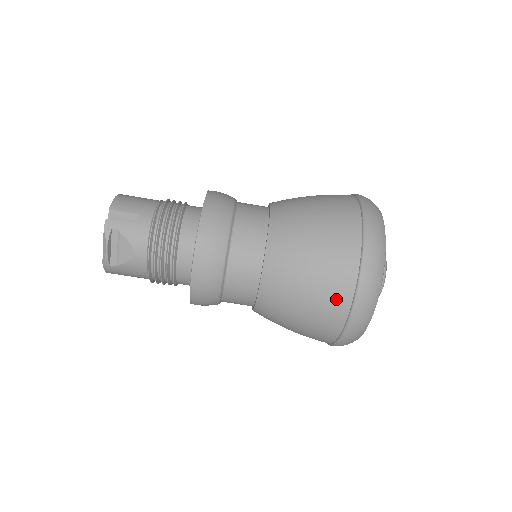
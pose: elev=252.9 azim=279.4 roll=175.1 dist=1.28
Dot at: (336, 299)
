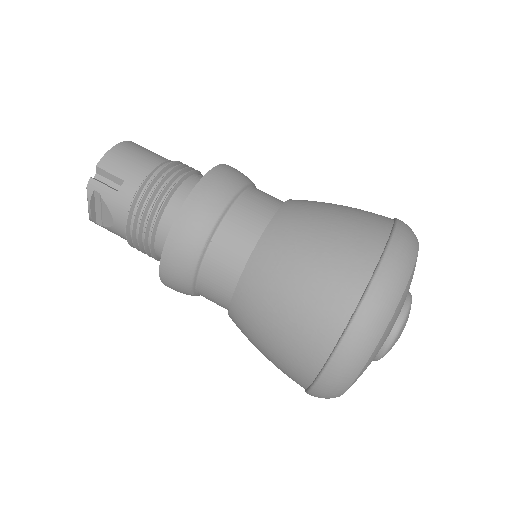
Dot at: (300, 364)
